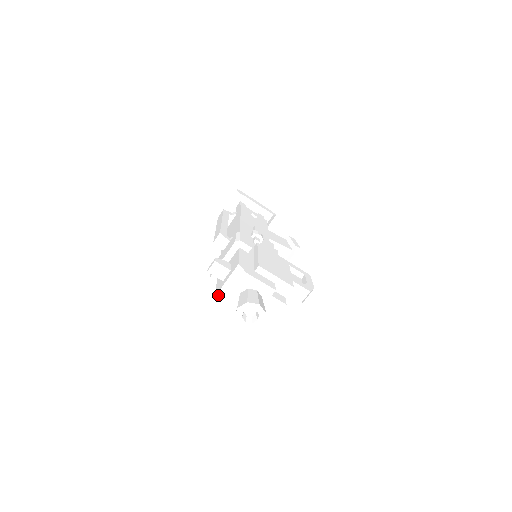
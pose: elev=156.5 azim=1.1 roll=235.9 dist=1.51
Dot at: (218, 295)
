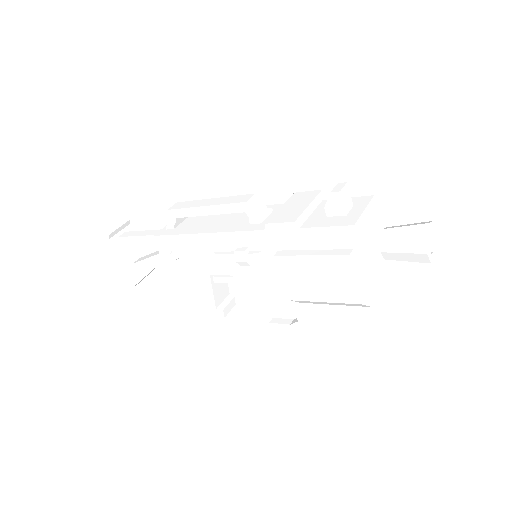
Dot at: (359, 223)
